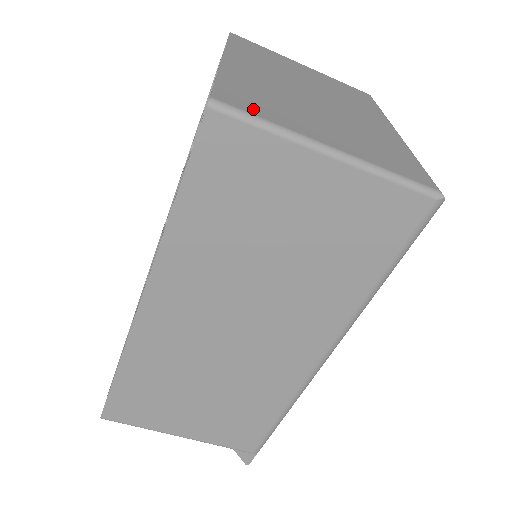
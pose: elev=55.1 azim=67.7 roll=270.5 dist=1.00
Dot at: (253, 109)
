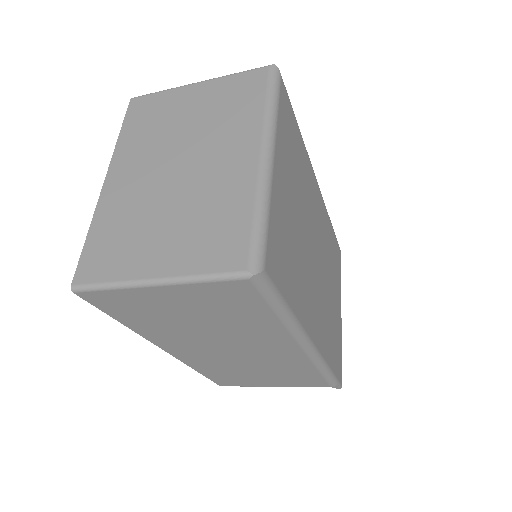
Dot at: (100, 273)
